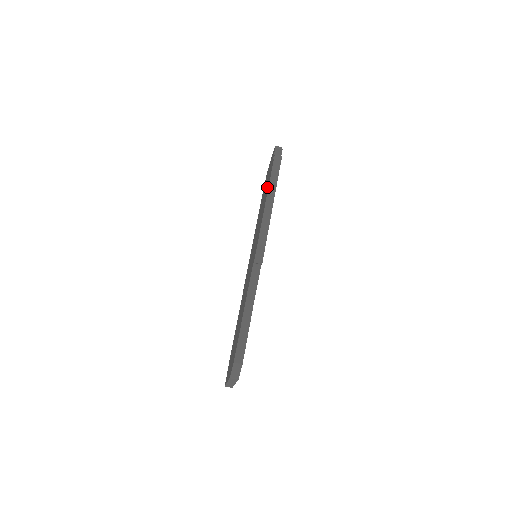
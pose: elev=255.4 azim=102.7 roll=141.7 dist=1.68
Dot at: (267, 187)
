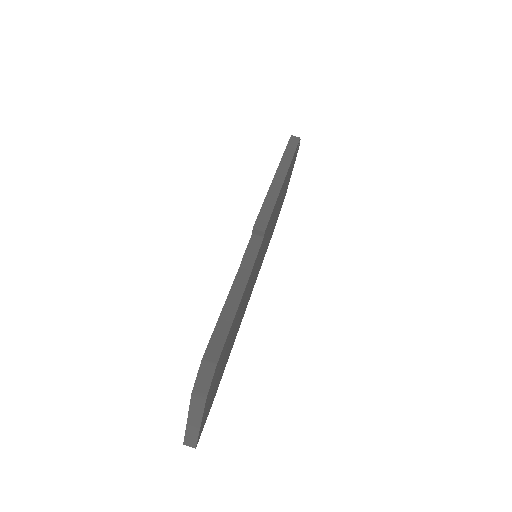
Dot at: occluded
